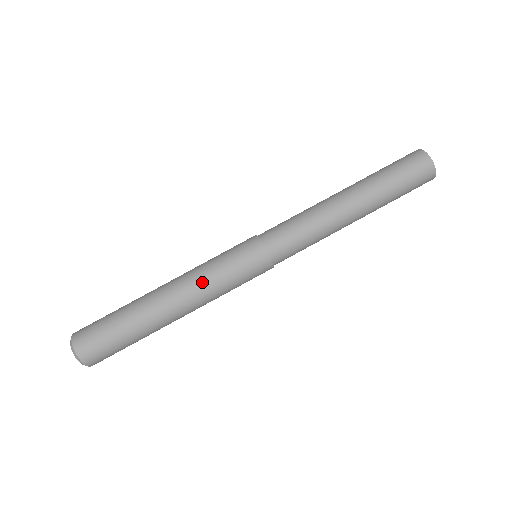
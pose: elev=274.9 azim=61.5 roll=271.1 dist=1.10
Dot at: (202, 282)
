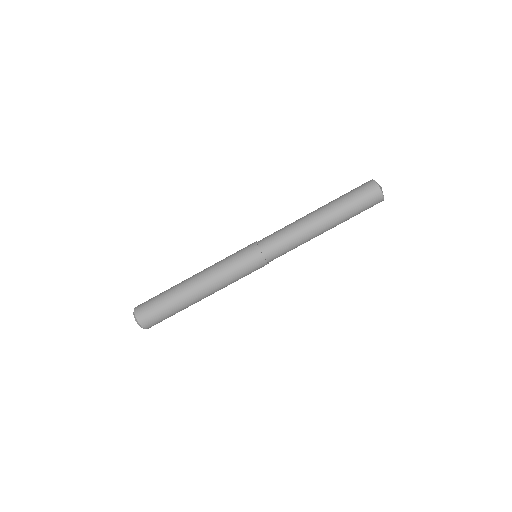
Dot at: (223, 282)
